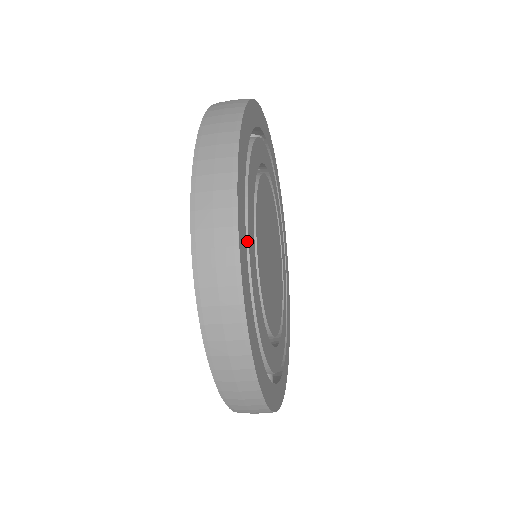
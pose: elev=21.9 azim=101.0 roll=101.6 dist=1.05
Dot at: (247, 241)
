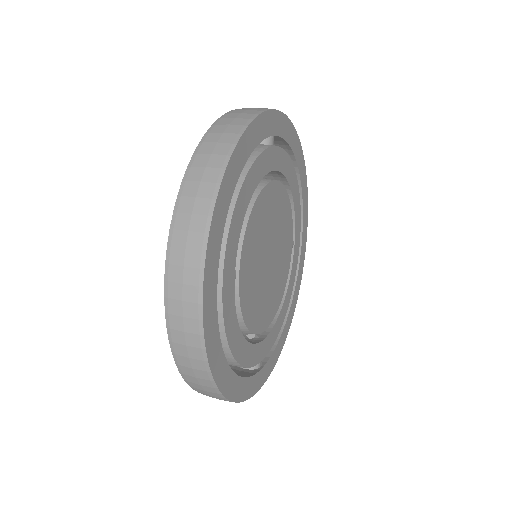
Dot at: (221, 295)
